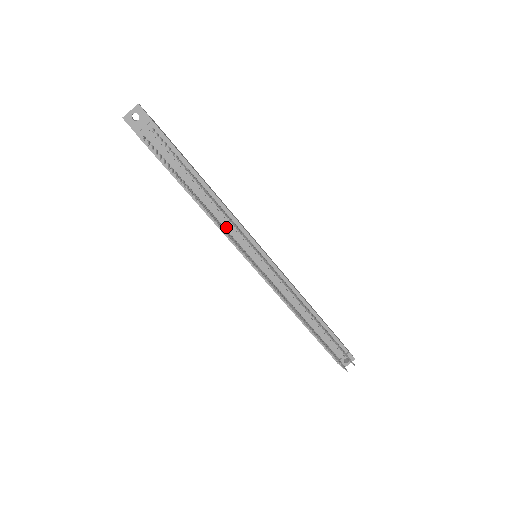
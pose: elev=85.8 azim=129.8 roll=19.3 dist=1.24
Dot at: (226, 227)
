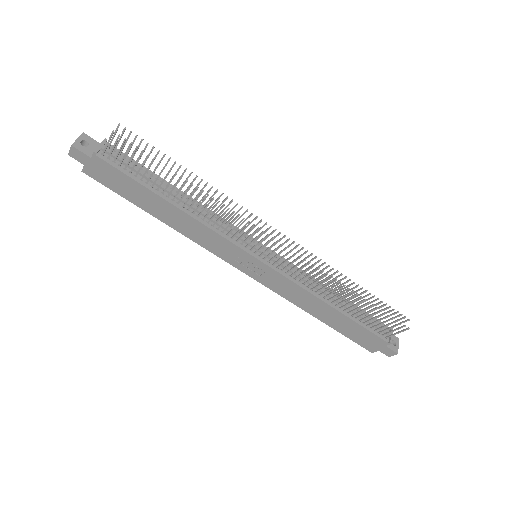
Dot at: (217, 227)
